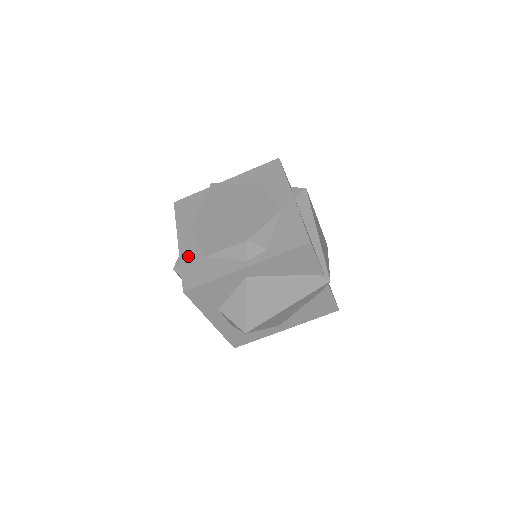
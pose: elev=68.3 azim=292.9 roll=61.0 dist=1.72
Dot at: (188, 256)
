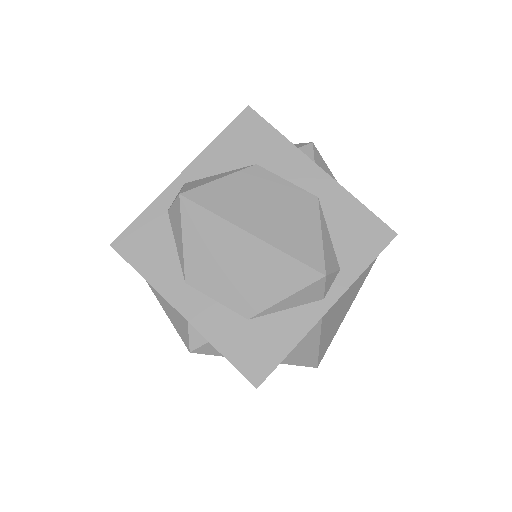
Dot at: (218, 329)
